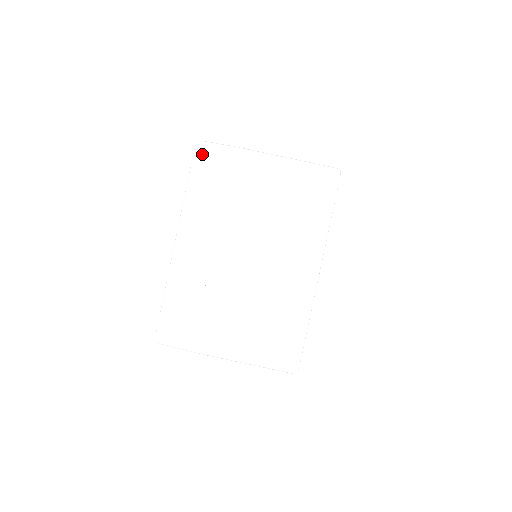
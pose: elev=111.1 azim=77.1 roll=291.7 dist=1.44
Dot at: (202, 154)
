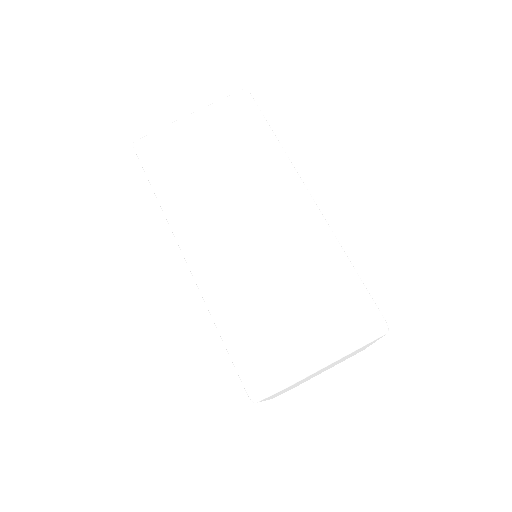
Dot at: occluded
